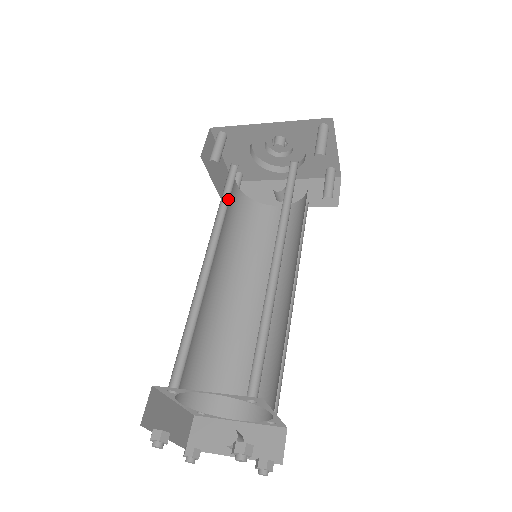
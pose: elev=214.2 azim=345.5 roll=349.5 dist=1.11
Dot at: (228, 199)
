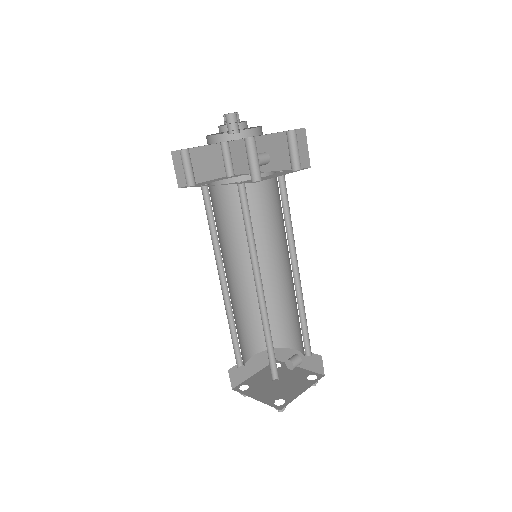
Dot at: (214, 223)
